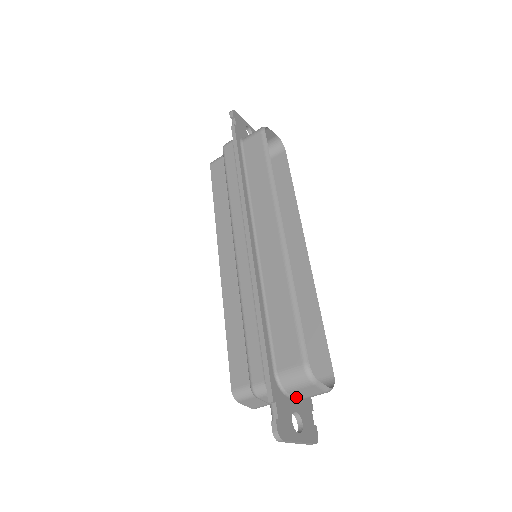
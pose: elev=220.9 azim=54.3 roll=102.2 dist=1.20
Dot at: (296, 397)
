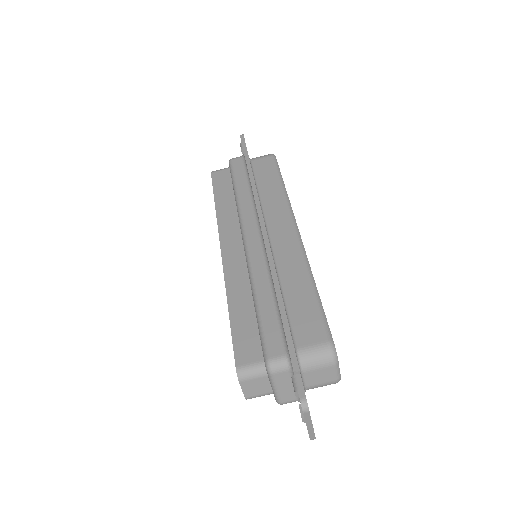
Dot at: (305, 383)
